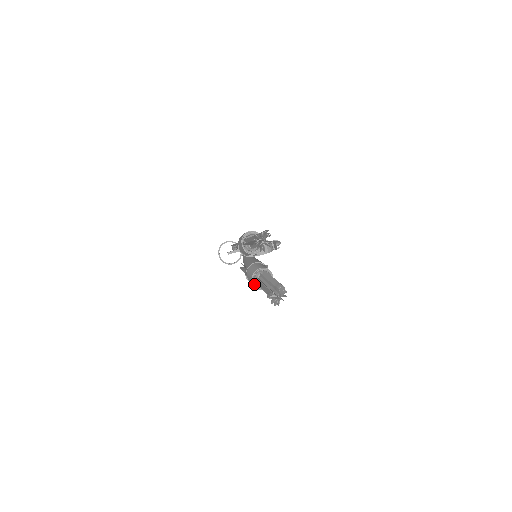
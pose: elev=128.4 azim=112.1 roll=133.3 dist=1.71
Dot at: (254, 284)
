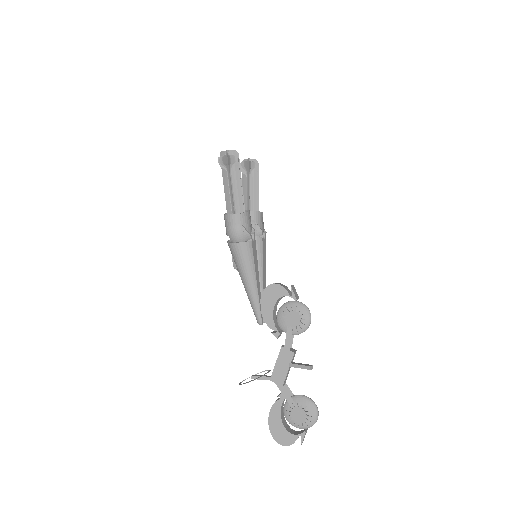
Dot at: occluded
